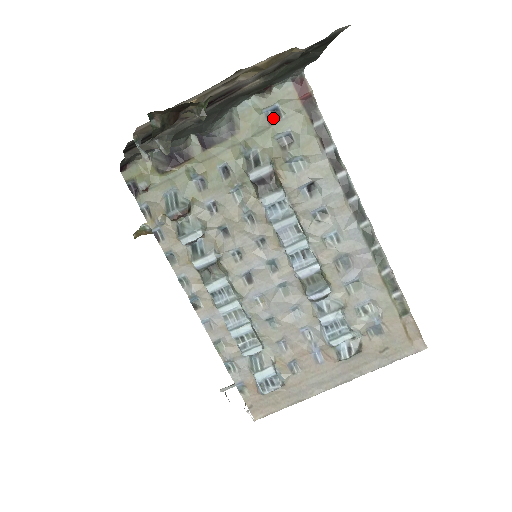
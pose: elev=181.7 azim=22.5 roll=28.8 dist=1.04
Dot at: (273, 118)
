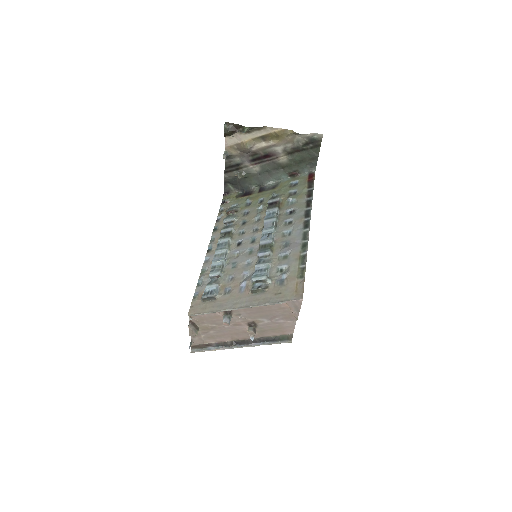
Dot at: (293, 186)
